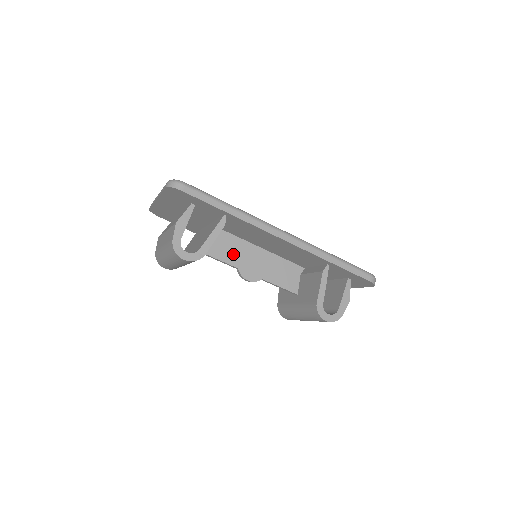
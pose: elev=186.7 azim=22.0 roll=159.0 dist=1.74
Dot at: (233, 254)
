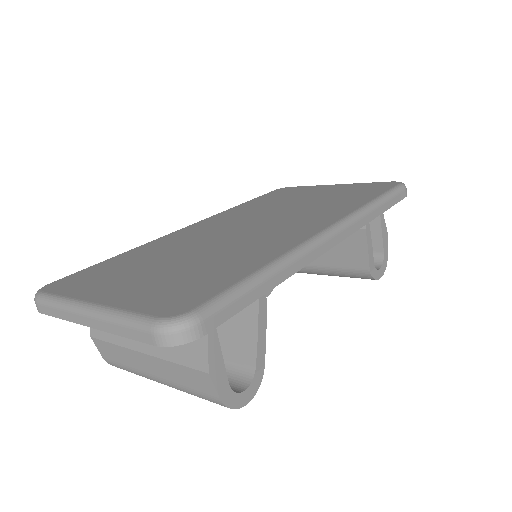
Dot at: occluded
